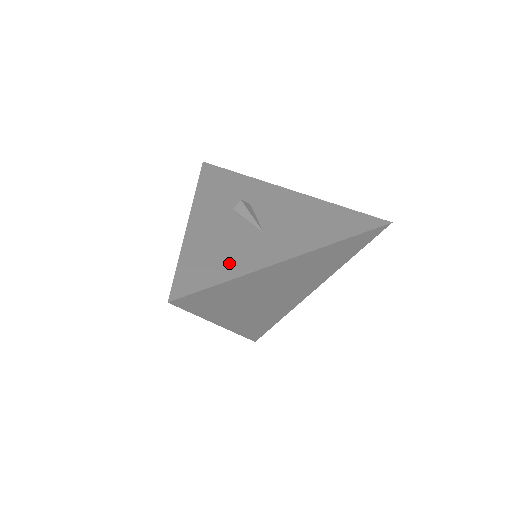
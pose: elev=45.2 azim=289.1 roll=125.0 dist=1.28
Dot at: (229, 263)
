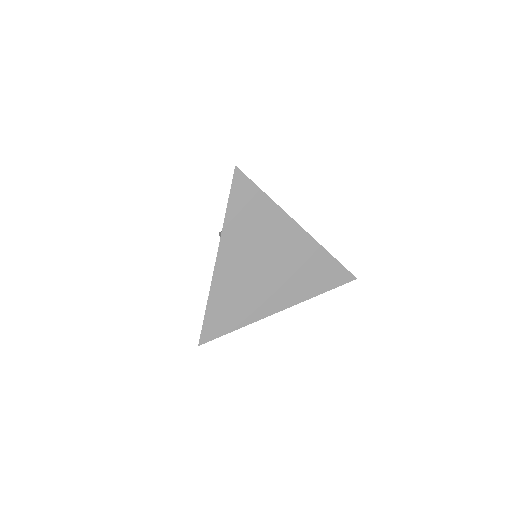
Dot at: occluded
